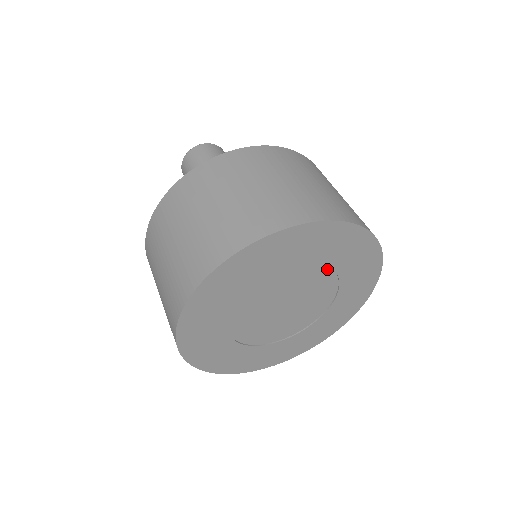
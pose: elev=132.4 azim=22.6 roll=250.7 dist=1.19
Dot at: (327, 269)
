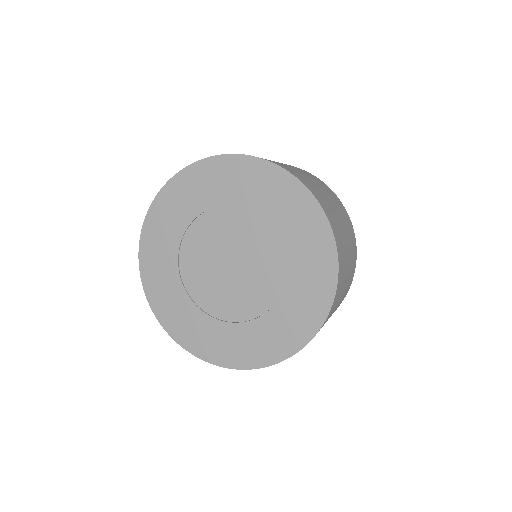
Dot at: (264, 222)
